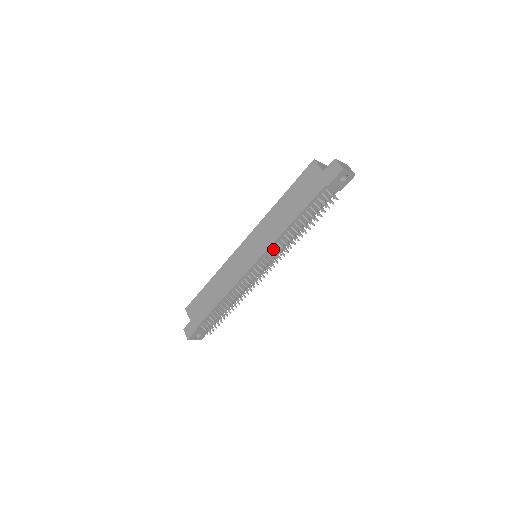
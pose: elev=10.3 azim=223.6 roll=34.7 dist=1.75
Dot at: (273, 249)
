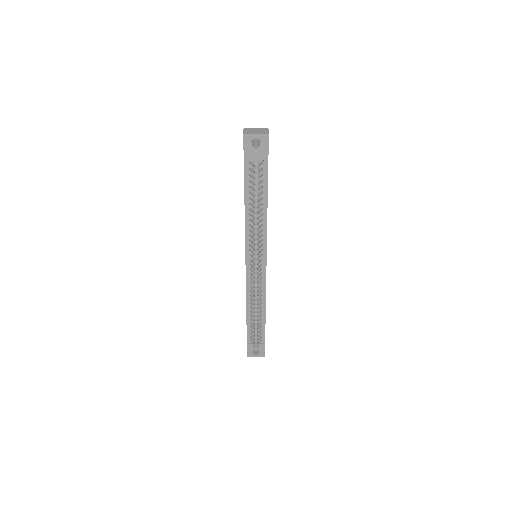
Dot at: occluded
